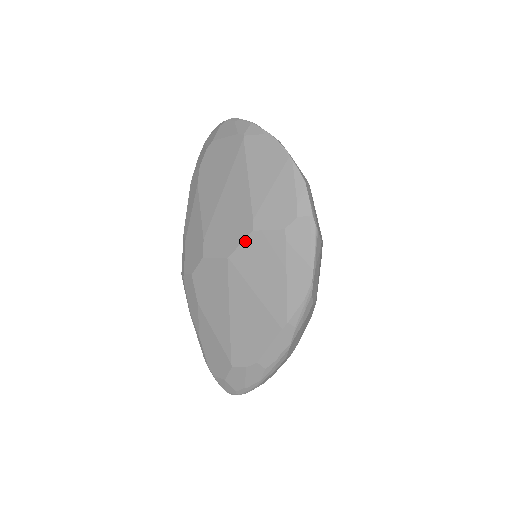
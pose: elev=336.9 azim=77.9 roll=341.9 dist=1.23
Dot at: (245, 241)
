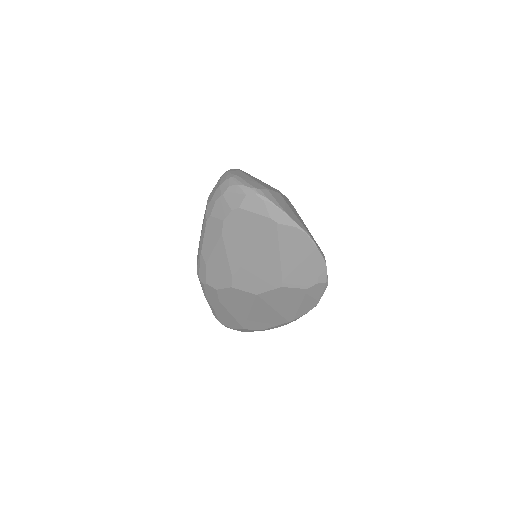
Dot at: (274, 290)
